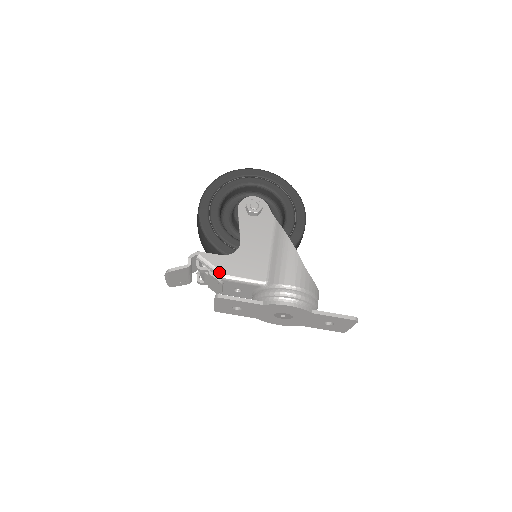
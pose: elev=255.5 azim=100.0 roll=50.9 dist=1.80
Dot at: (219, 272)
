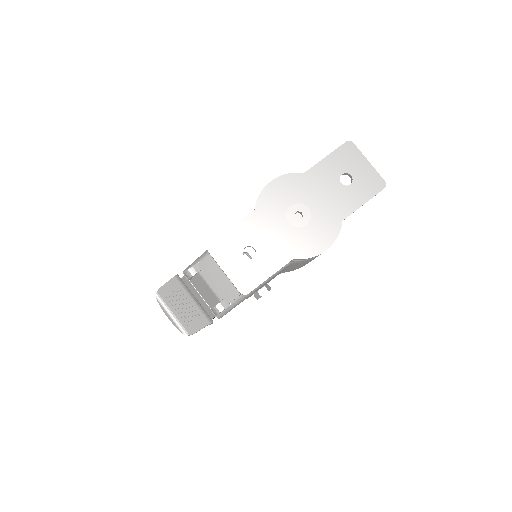
Dot at: (205, 251)
